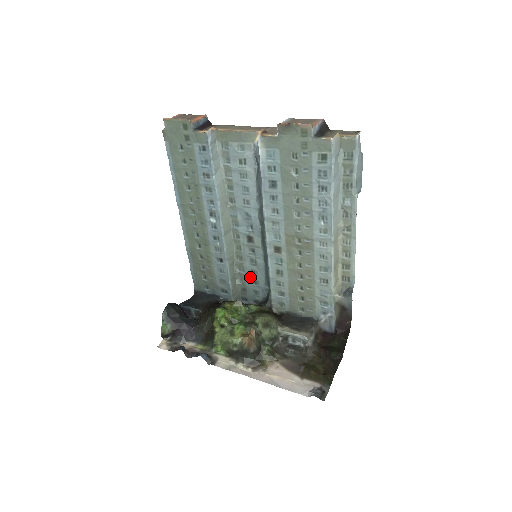
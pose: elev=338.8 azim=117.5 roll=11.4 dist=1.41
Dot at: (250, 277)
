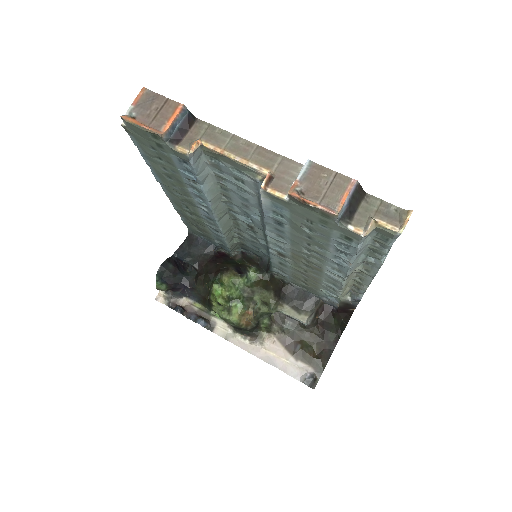
Dot at: (250, 242)
